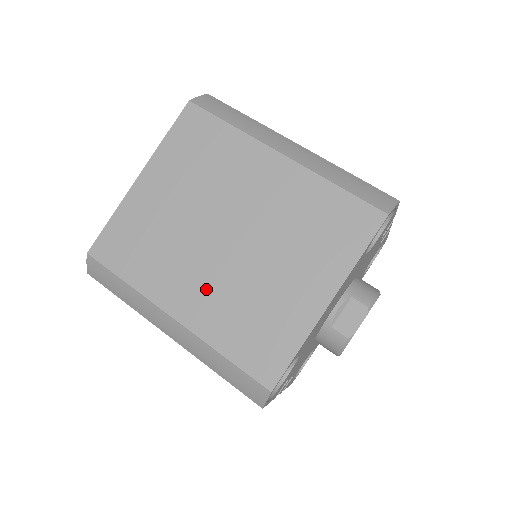
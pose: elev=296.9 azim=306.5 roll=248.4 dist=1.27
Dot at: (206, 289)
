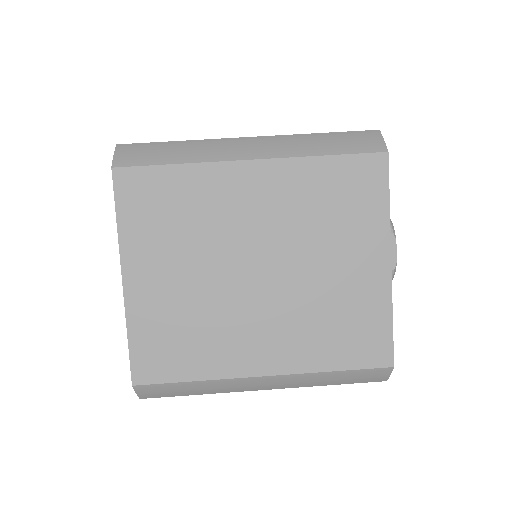
Dot at: (276, 330)
